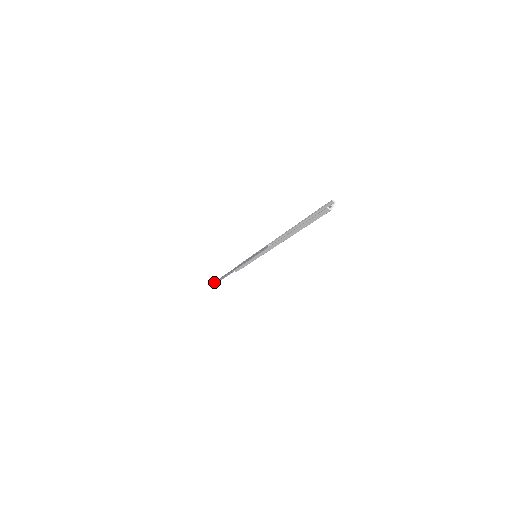
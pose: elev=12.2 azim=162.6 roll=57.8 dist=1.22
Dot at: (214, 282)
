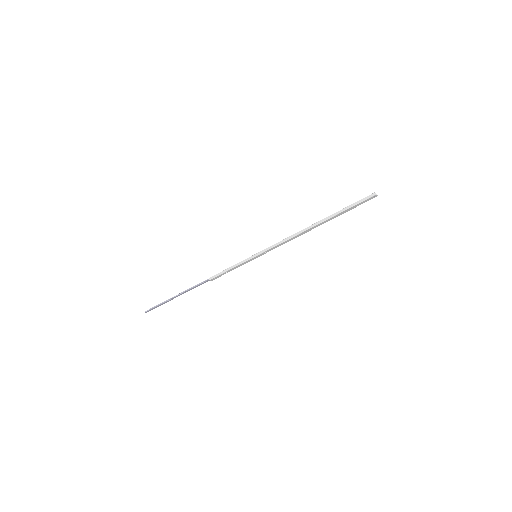
Dot at: (150, 309)
